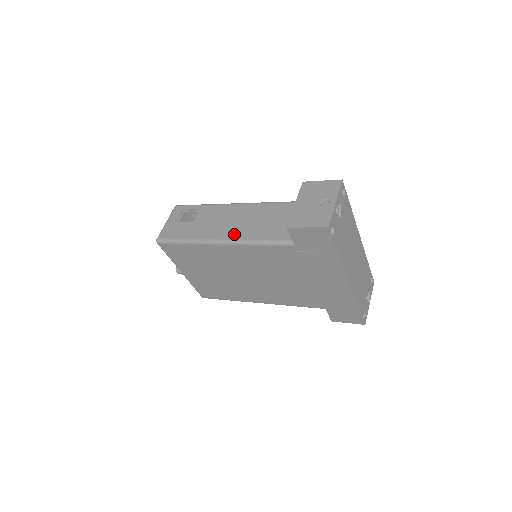
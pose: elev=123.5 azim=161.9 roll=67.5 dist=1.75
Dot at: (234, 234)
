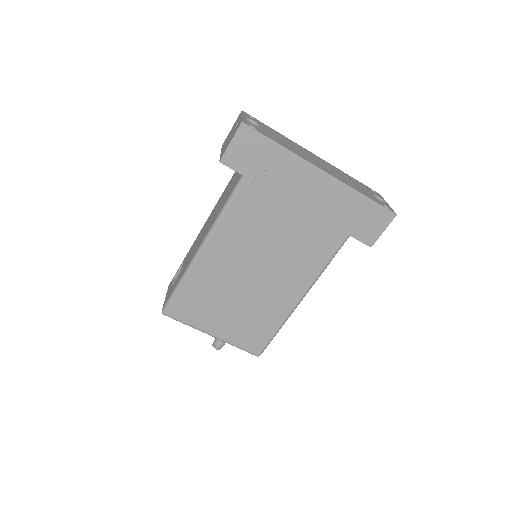
Dot at: (206, 232)
